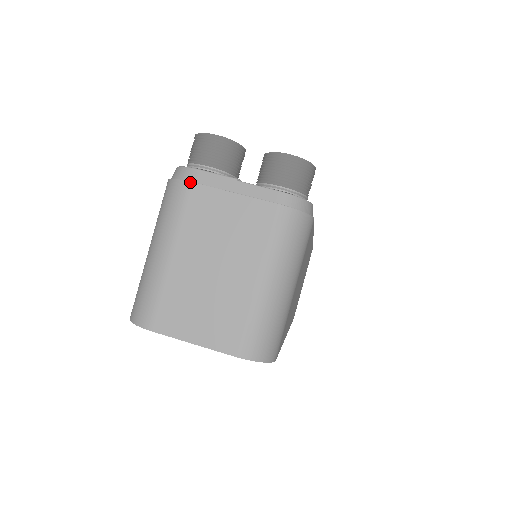
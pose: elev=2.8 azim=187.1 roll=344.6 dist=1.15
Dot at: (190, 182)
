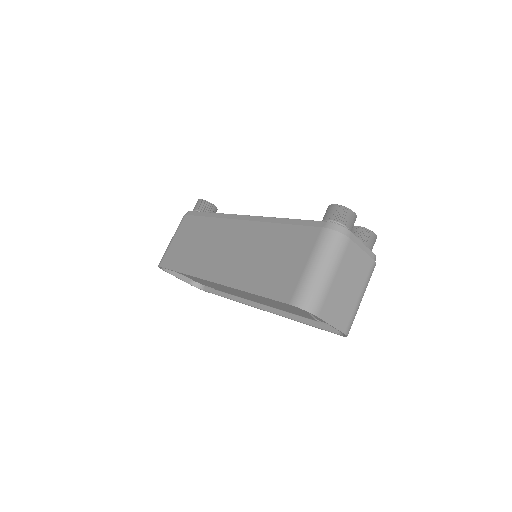
Dot at: (349, 238)
